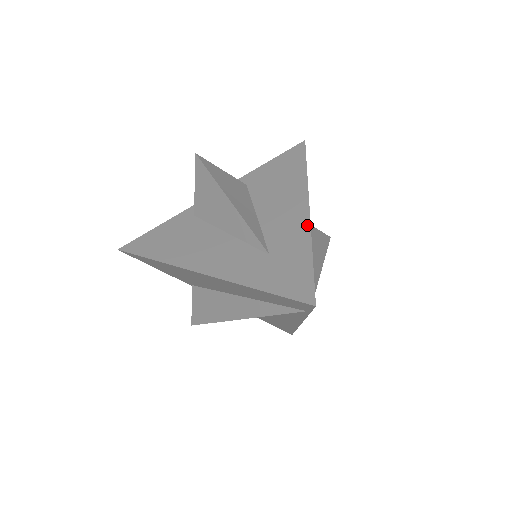
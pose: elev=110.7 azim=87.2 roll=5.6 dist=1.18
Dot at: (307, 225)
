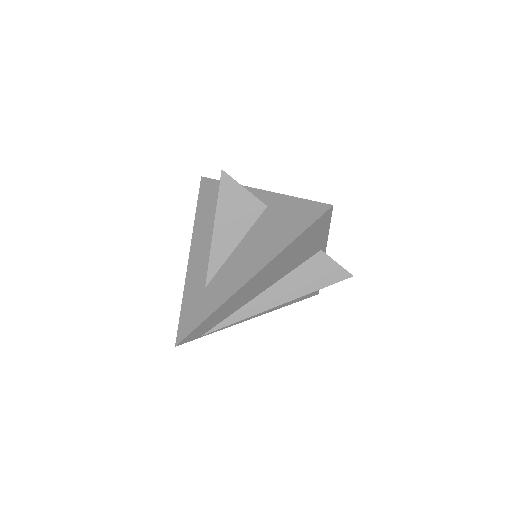
Dot at: (230, 294)
